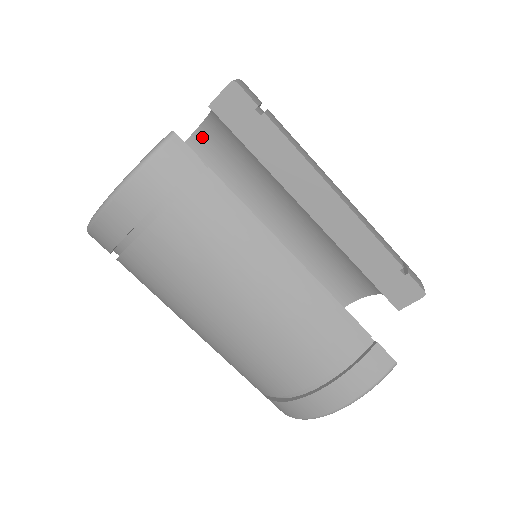
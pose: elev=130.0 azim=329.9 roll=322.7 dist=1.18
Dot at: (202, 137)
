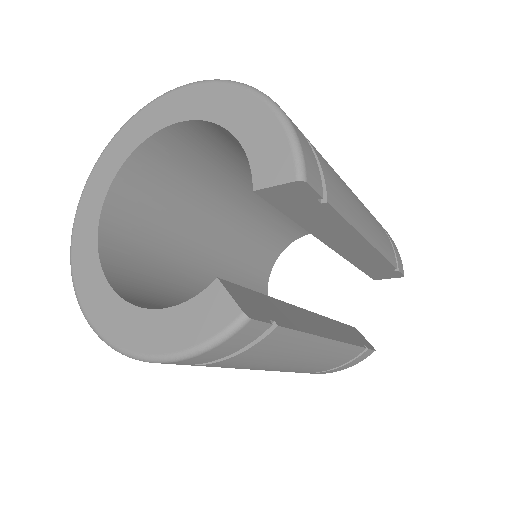
Dot at: (195, 127)
